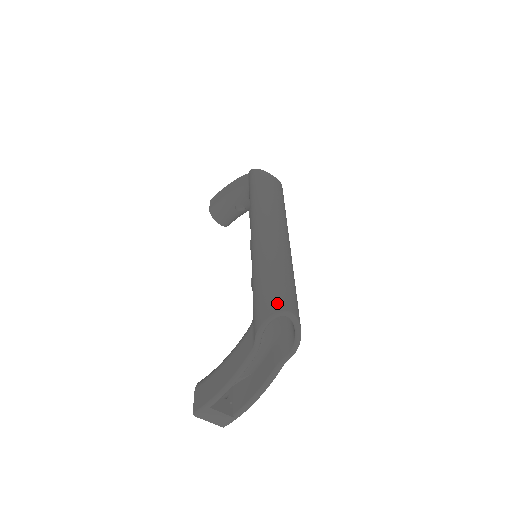
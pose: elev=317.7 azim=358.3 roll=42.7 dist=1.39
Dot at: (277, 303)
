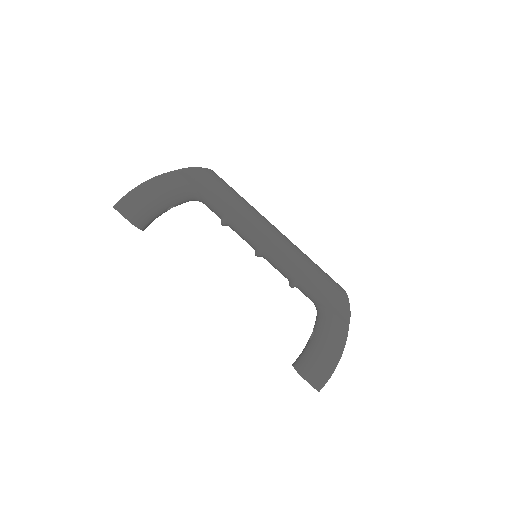
Dot at: (342, 291)
